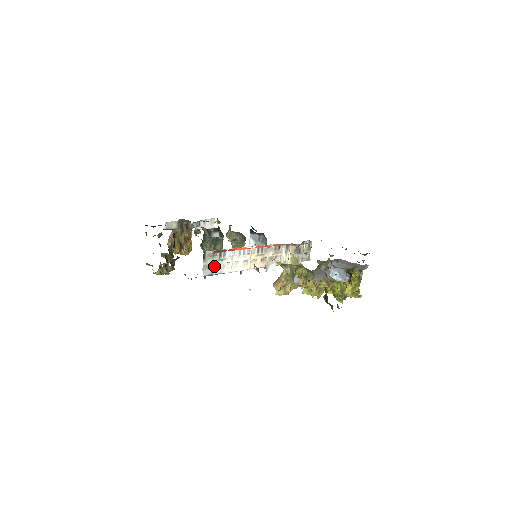
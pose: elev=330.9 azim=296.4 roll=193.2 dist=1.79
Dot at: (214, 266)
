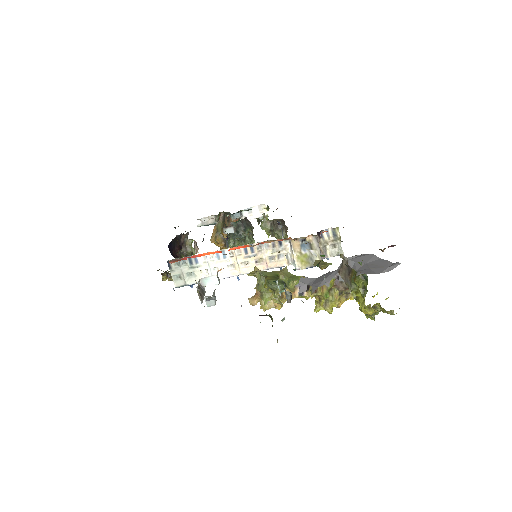
Dot at: (188, 275)
